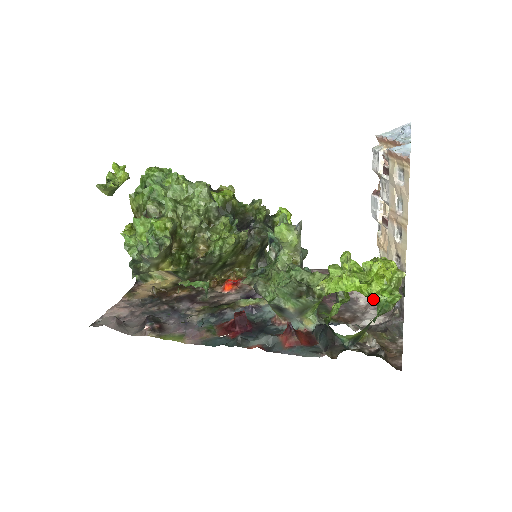
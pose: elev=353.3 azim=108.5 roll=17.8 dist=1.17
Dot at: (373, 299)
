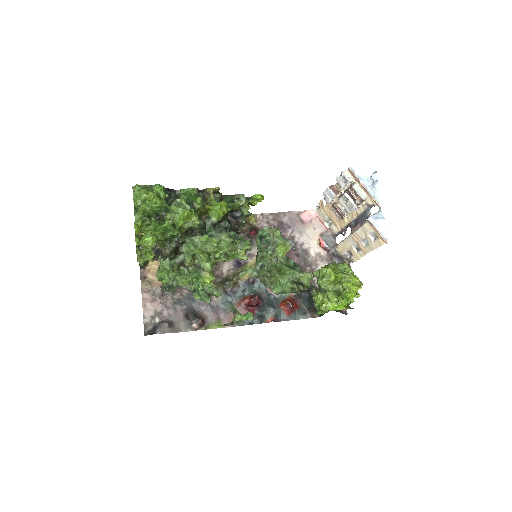
Dot at: (348, 304)
